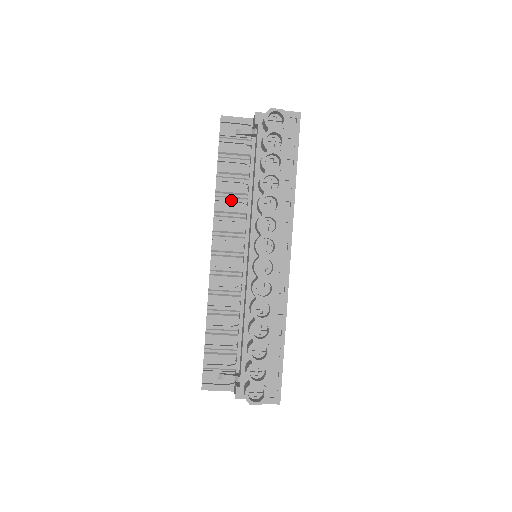
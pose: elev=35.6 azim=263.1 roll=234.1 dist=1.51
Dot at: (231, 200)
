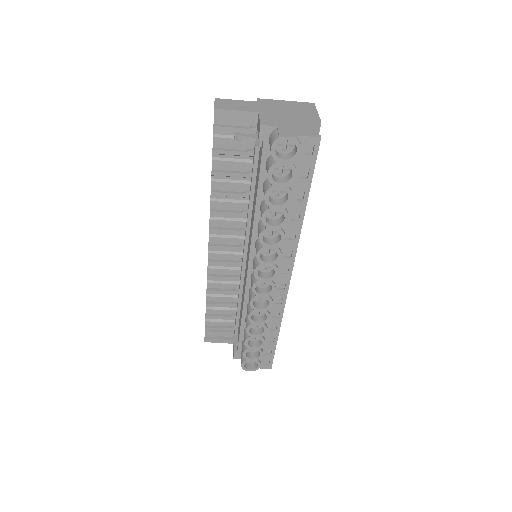
Dot at: (229, 204)
